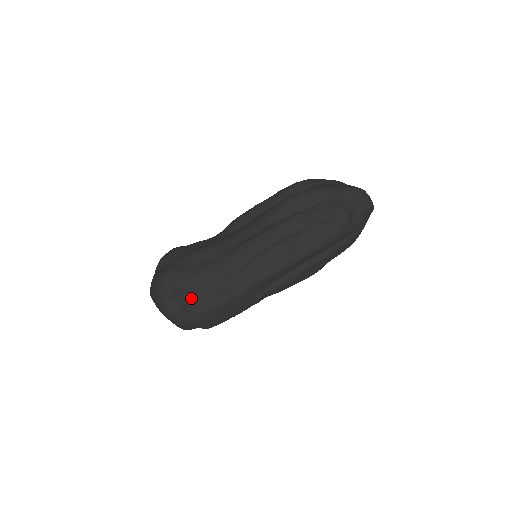
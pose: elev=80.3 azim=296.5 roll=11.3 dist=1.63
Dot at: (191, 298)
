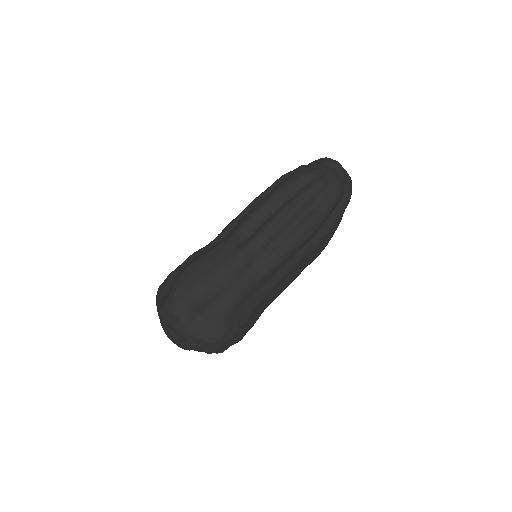
Dot at: occluded
